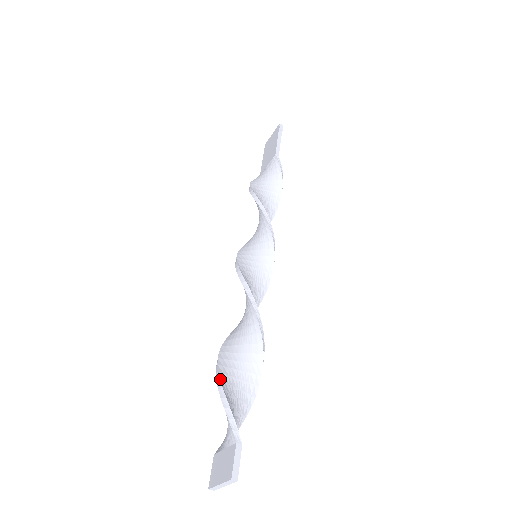
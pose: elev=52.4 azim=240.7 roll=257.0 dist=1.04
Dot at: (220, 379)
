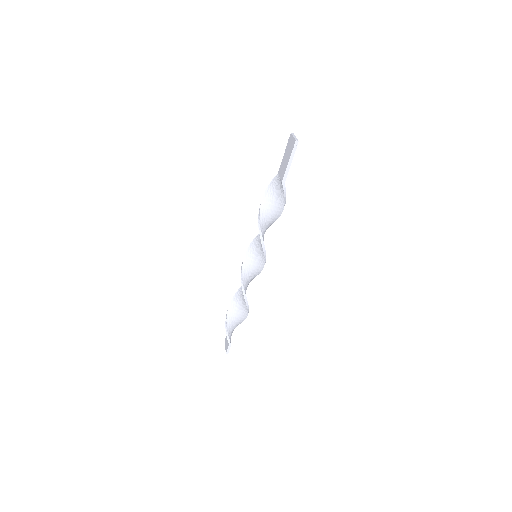
Dot at: (226, 320)
